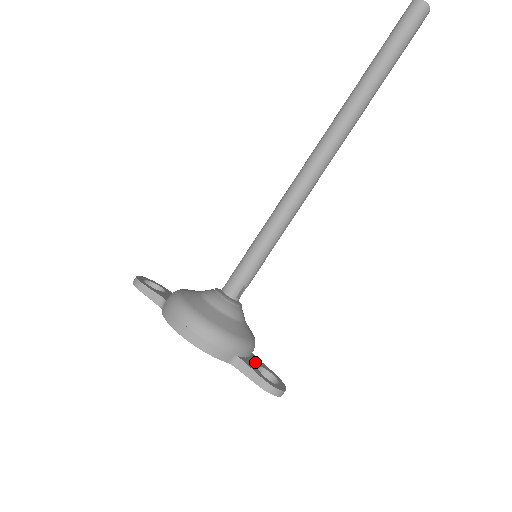
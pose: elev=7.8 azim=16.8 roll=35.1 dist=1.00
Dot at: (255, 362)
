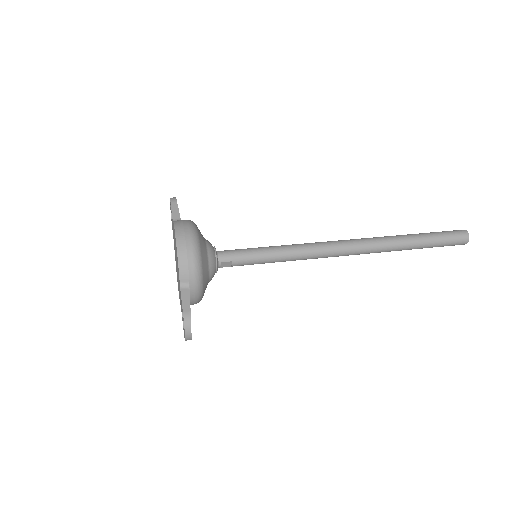
Dot at: occluded
